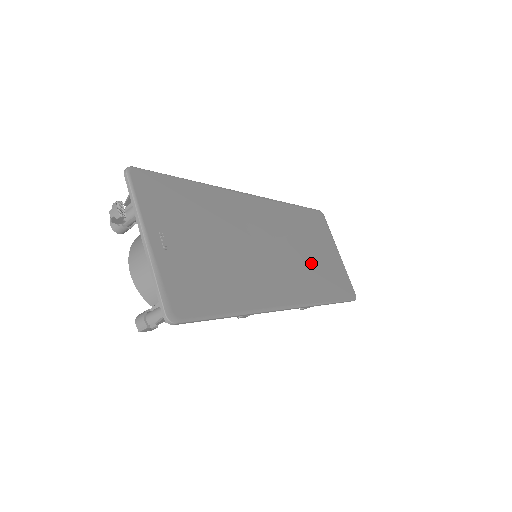
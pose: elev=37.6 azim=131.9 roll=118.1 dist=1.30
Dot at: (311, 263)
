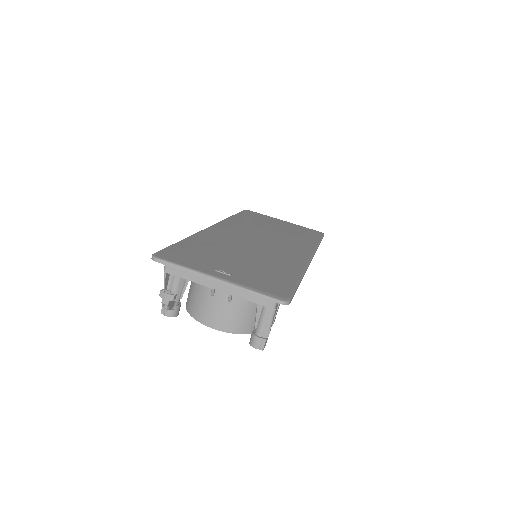
Dot at: (283, 234)
